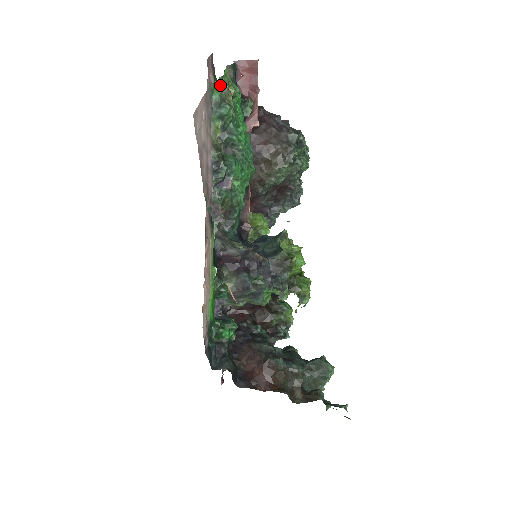
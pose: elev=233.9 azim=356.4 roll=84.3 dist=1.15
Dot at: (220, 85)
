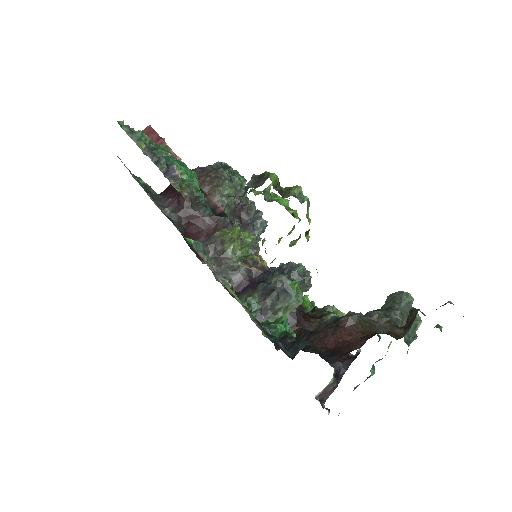
Dot at: occluded
